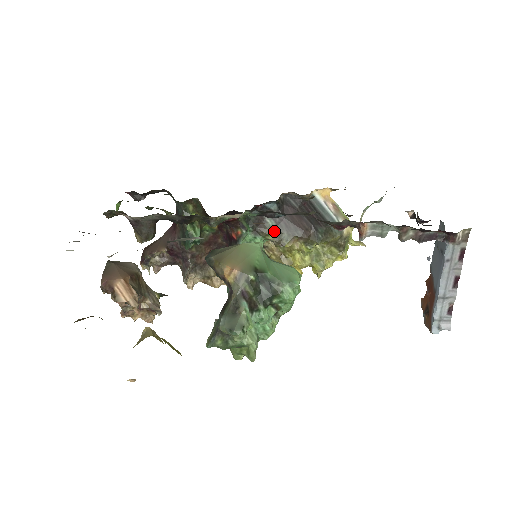
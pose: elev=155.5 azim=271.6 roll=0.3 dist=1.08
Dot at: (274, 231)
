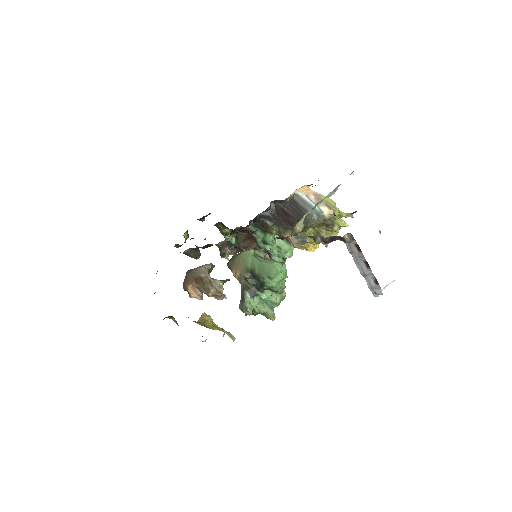
Dot at: (274, 229)
